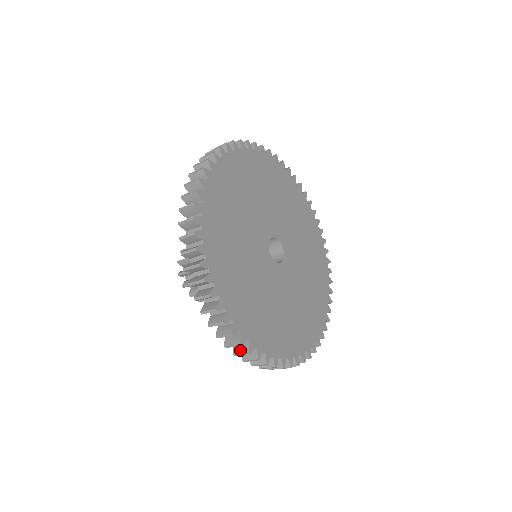
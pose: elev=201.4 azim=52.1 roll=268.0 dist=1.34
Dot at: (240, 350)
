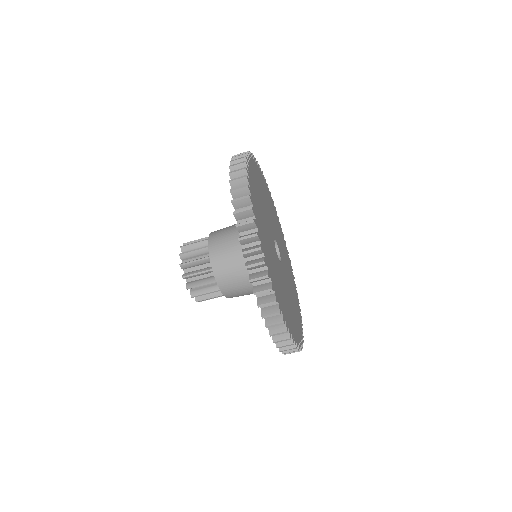
Dot at: (244, 222)
